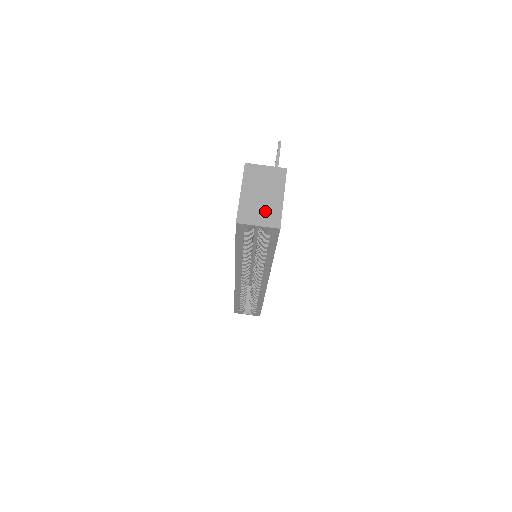
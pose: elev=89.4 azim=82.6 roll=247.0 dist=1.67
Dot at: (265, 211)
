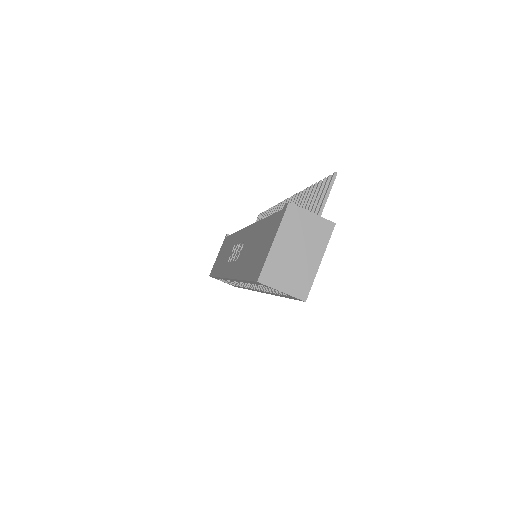
Dot at: (295, 275)
